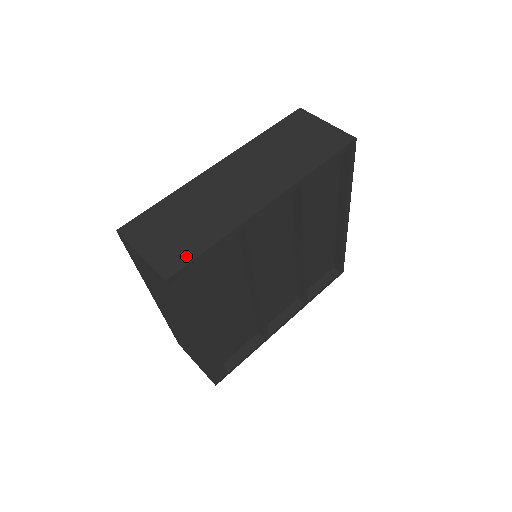
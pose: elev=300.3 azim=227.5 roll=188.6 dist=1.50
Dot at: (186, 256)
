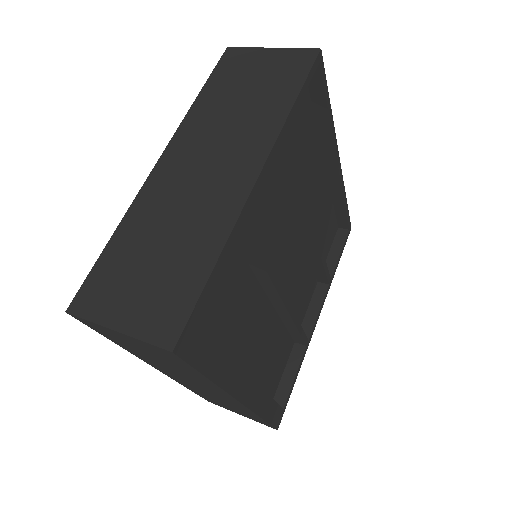
Dot at: (183, 302)
